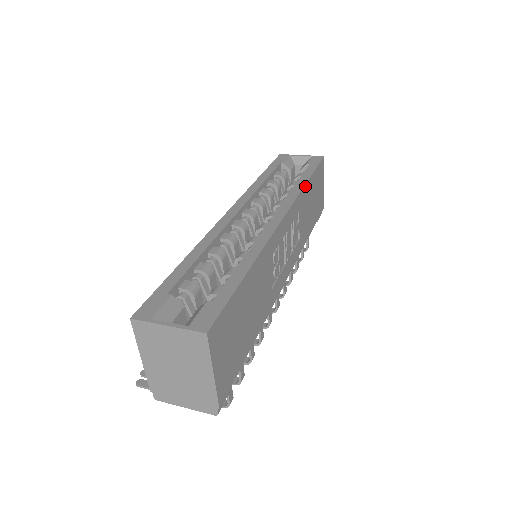
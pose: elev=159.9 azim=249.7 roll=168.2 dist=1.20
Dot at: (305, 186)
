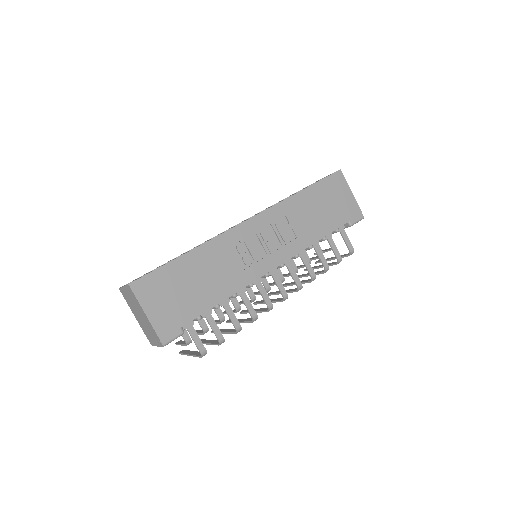
Dot at: (295, 196)
